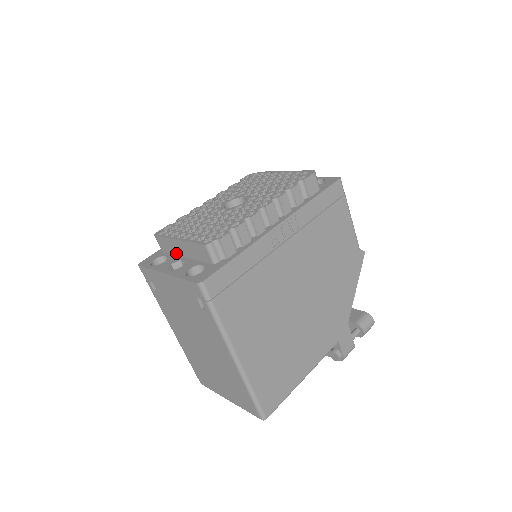
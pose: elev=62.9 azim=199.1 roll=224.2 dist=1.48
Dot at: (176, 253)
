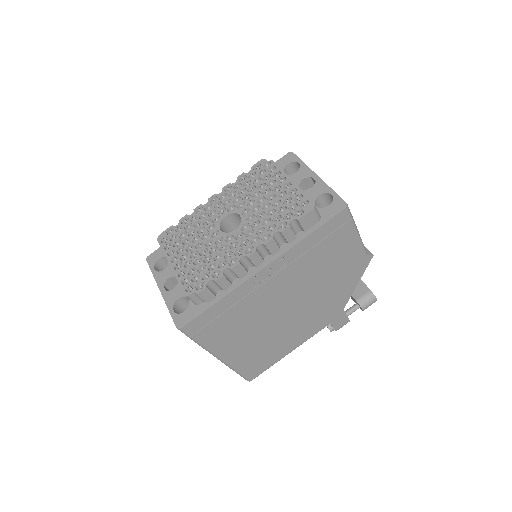
Dot at: occluded
